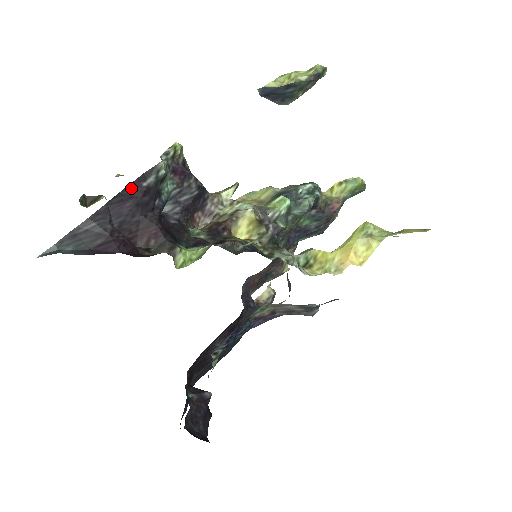
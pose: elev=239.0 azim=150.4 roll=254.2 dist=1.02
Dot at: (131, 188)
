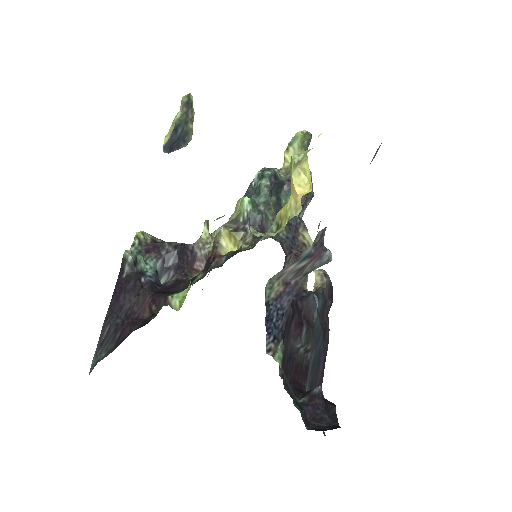
Dot at: (118, 285)
